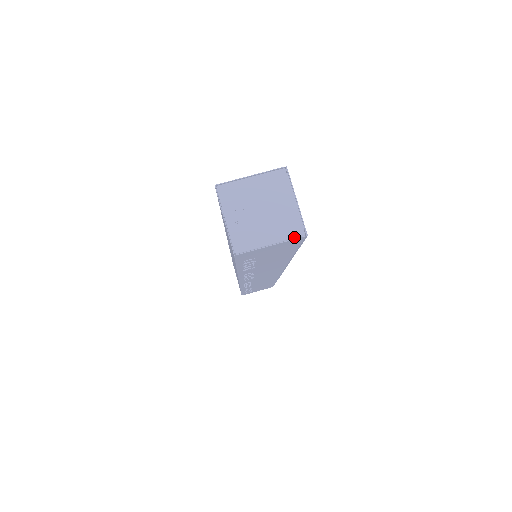
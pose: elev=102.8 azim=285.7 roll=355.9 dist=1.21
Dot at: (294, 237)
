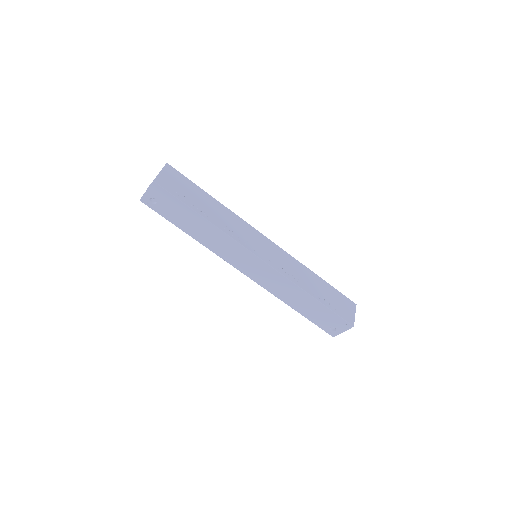
Dot at: (164, 166)
